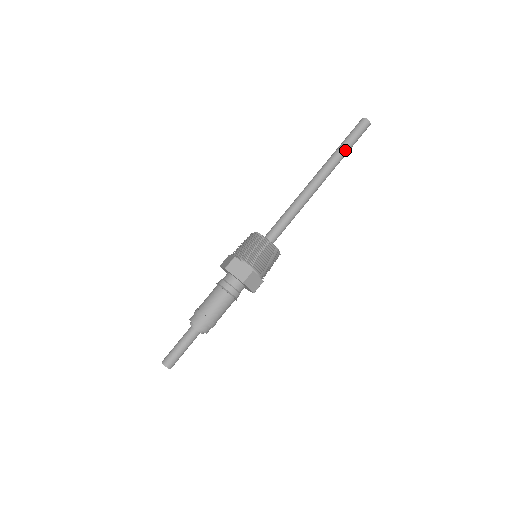
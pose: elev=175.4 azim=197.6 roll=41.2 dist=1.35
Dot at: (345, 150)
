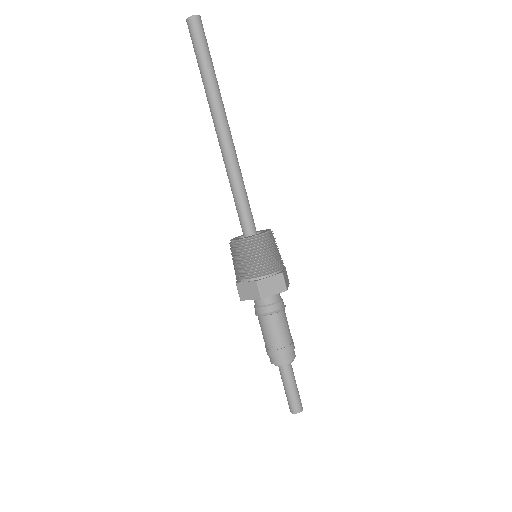
Dot at: (207, 74)
